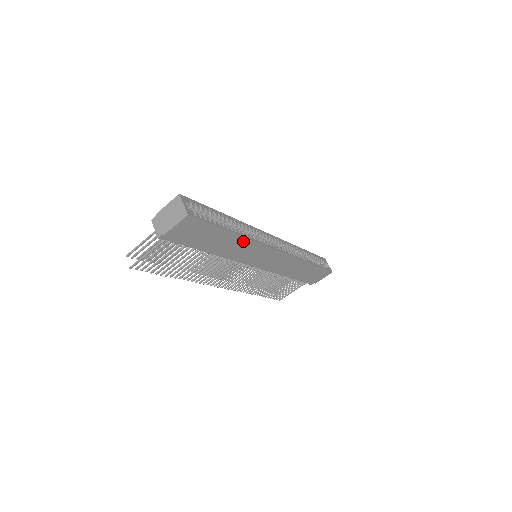
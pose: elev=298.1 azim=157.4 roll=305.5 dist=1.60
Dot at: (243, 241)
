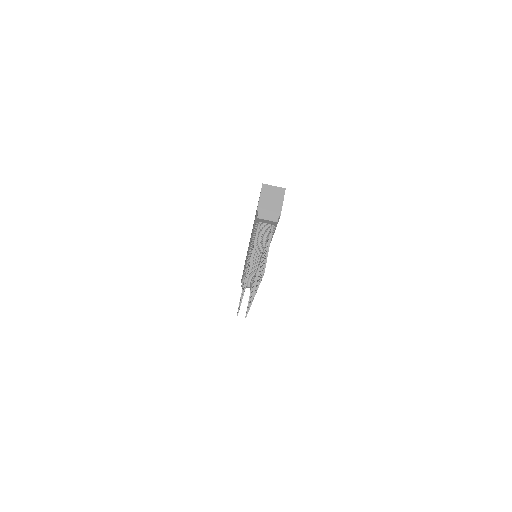
Dot at: occluded
